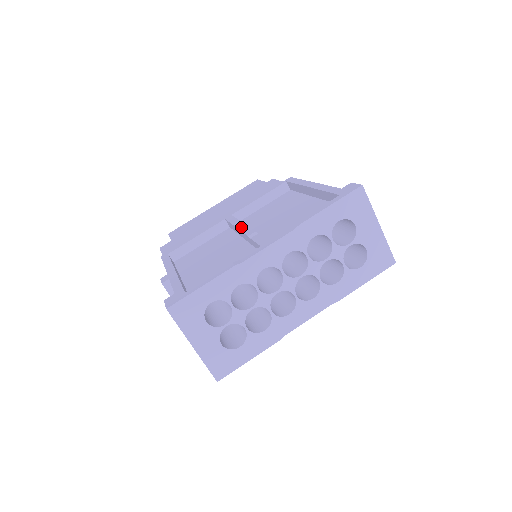
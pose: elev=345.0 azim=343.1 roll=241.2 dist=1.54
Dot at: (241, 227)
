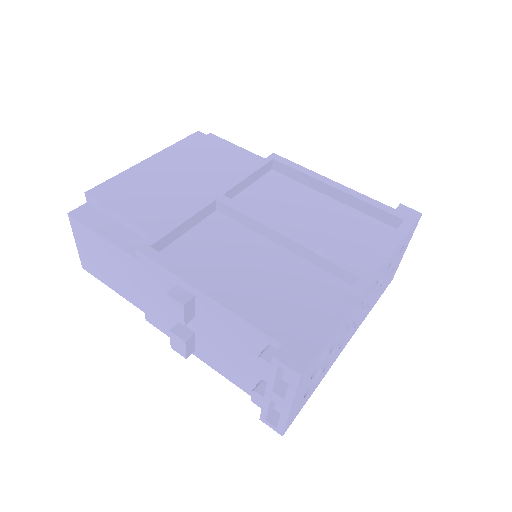
Dot at: (279, 229)
